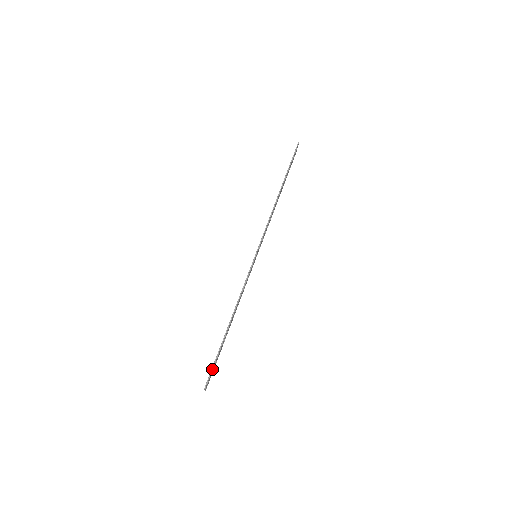
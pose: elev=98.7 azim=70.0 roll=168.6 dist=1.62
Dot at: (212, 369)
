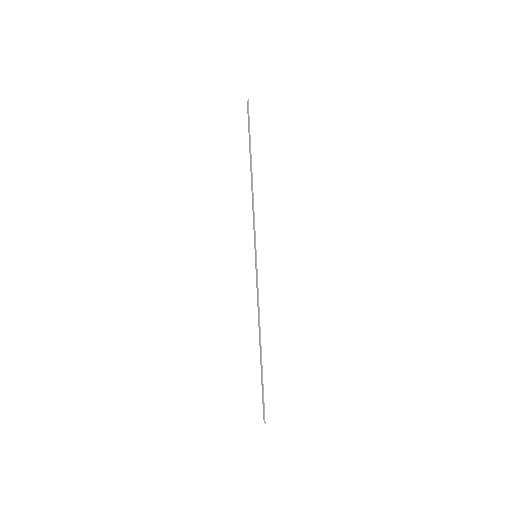
Dot at: occluded
